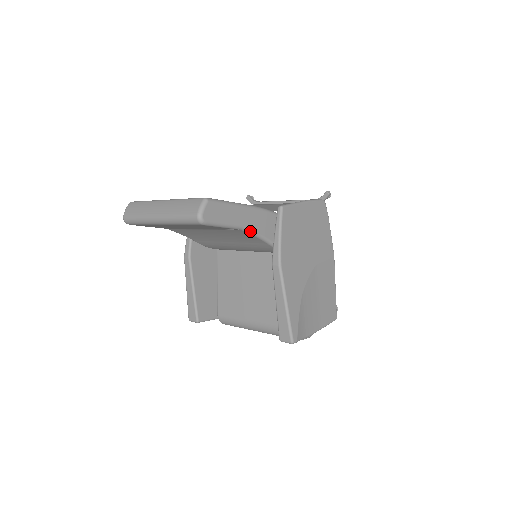
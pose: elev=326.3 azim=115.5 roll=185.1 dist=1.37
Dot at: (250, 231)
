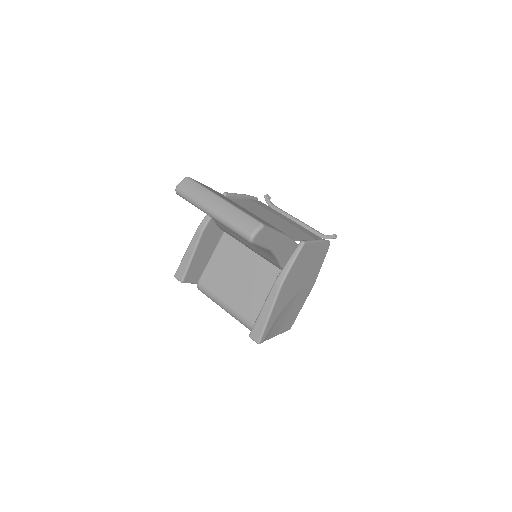
Dot at: (275, 254)
